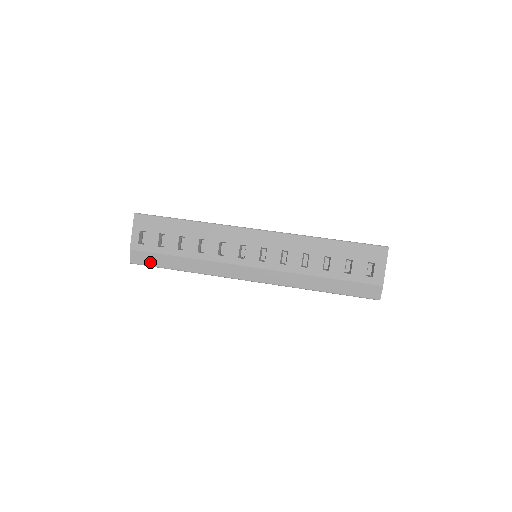
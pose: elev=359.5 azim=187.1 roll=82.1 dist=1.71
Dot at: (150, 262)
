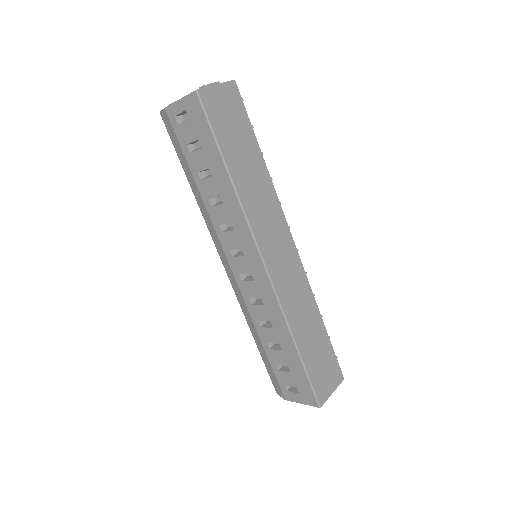
Dot at: (173, 140)
